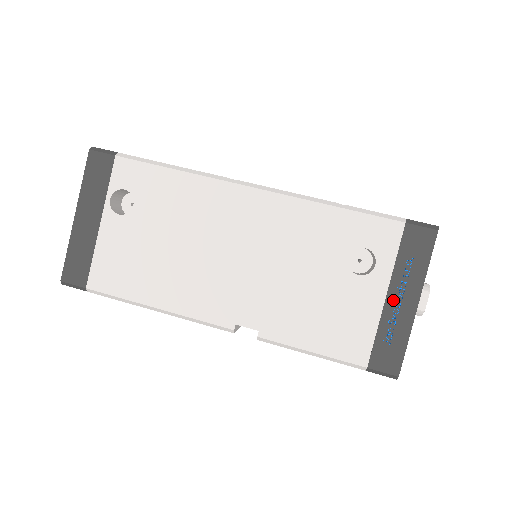
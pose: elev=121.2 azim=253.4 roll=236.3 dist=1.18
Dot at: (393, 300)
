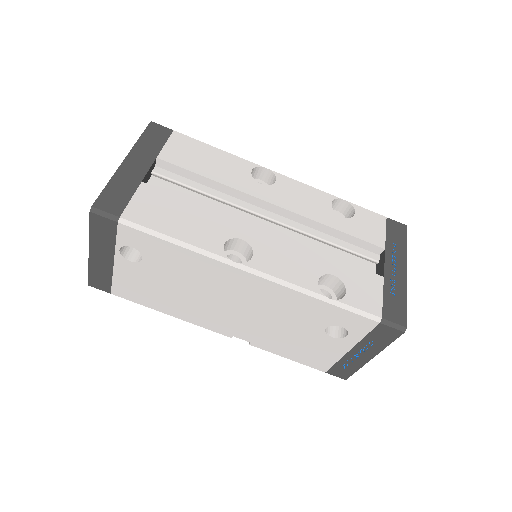
Dot at: (354, 353)
